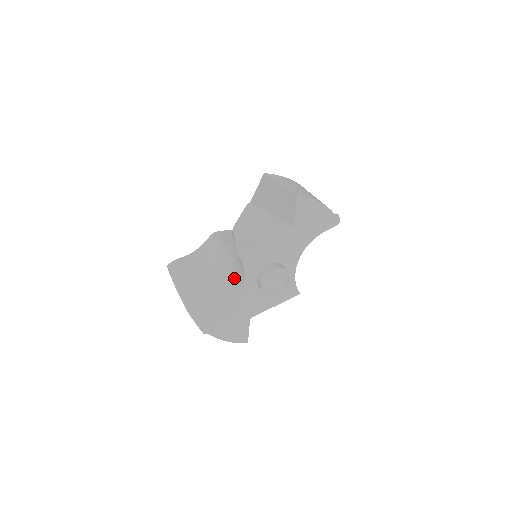
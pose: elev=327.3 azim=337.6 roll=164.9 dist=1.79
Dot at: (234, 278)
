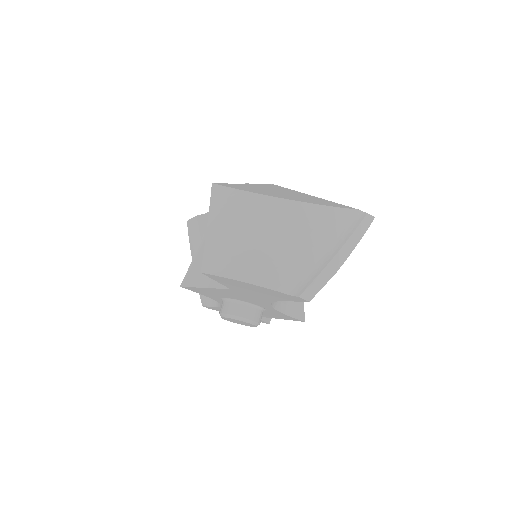
Dot at: occluded
